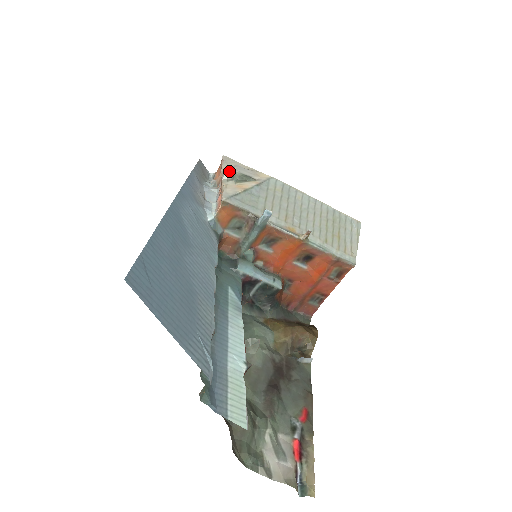
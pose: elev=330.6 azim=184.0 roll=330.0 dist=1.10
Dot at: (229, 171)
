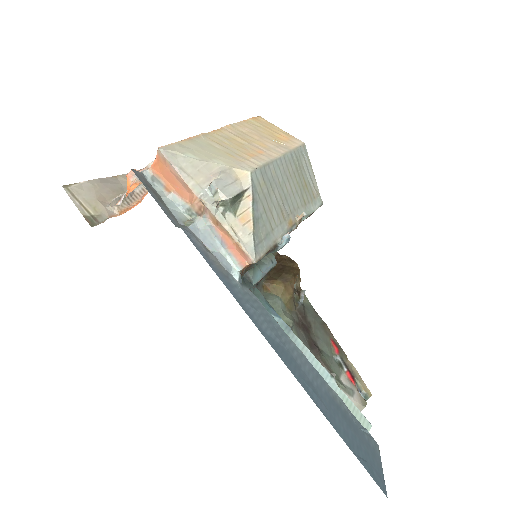
Dot at: (218, 202)
